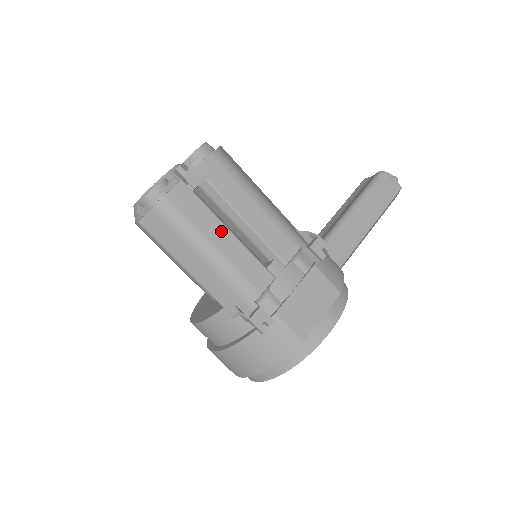
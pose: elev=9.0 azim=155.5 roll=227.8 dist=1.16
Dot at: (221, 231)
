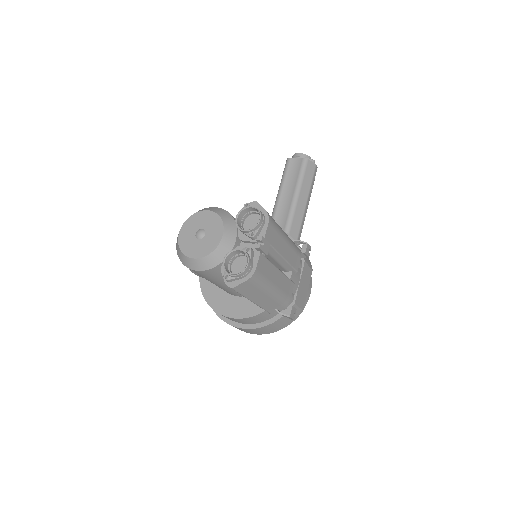
Dot at: (276, 273)
